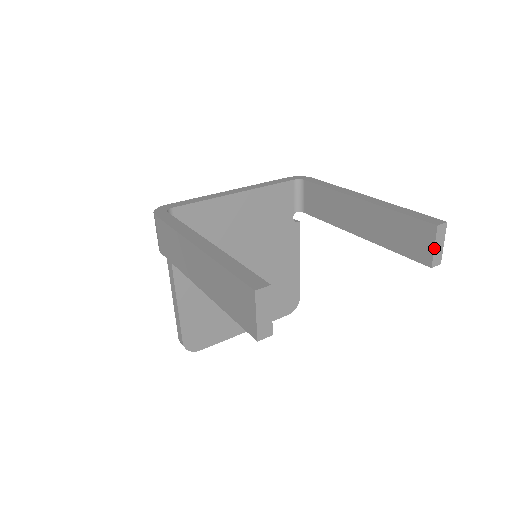
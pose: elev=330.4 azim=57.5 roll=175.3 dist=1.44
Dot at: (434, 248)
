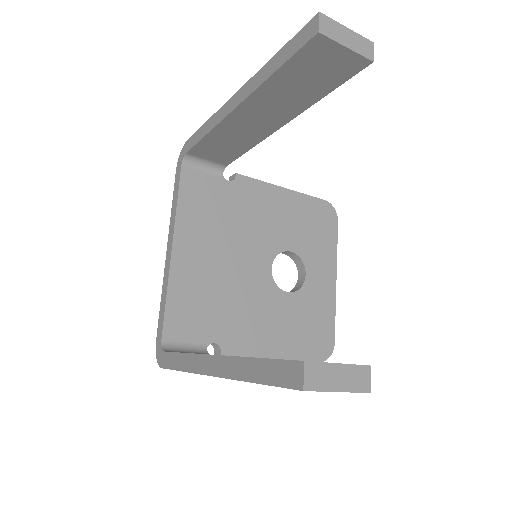
Dot at: (348, 49)
